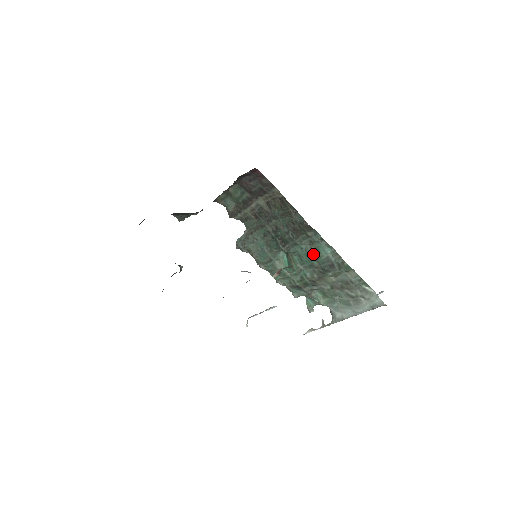
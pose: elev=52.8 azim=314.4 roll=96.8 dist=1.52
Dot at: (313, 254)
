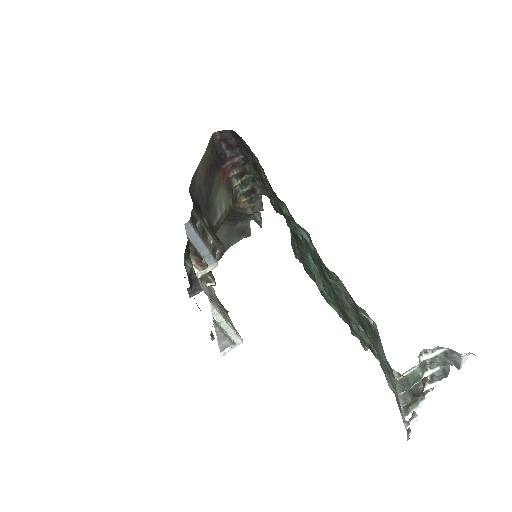
Dot at: occluded
